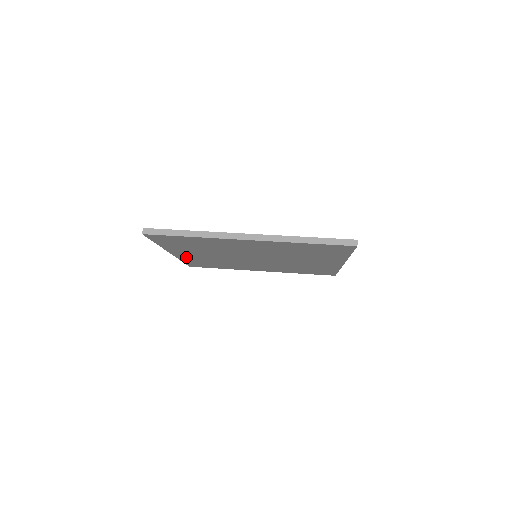
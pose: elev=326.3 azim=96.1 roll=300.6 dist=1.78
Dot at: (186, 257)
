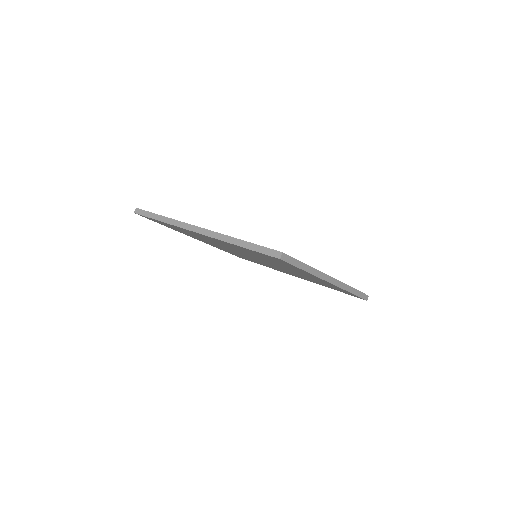
Dot at: occluded
